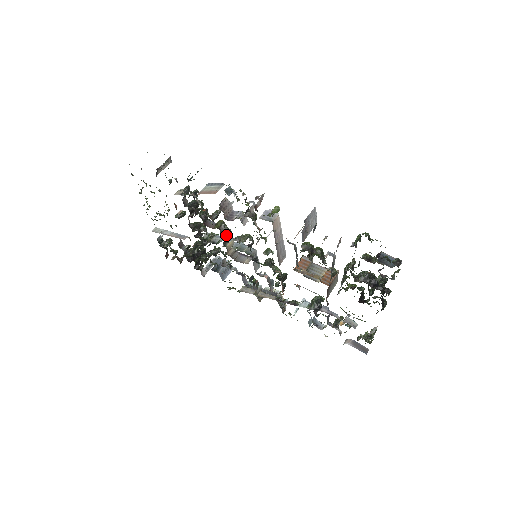
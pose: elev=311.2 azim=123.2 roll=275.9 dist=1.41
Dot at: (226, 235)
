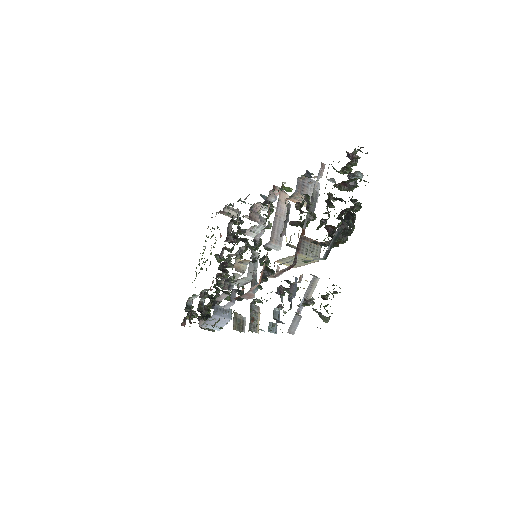
Dot at: occluded
